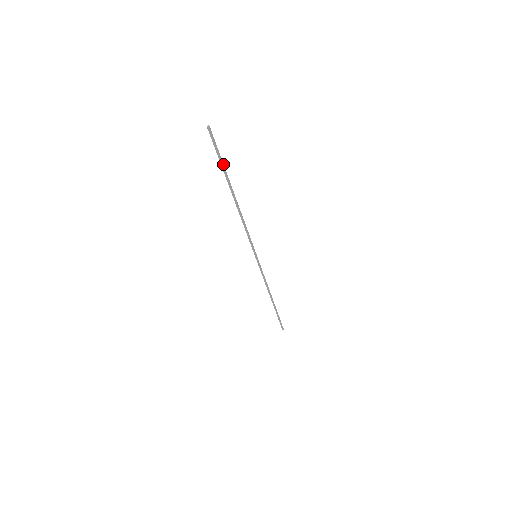
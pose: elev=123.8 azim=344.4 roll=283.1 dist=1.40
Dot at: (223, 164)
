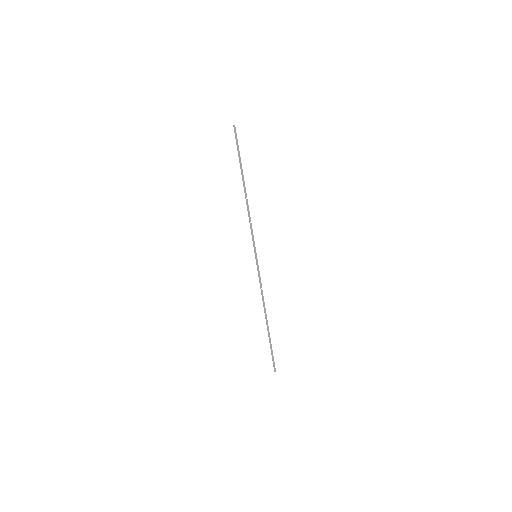
Dot at: (240, 157)
